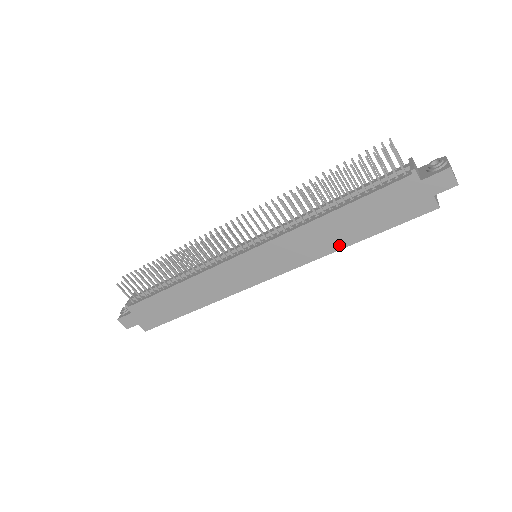
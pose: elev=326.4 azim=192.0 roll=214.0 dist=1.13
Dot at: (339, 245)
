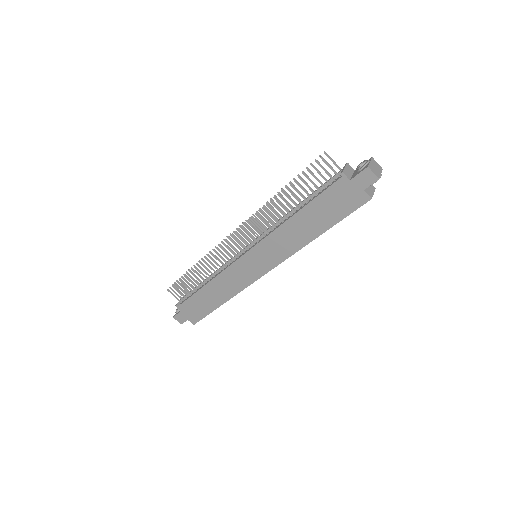
Dot at: (308, 239)
